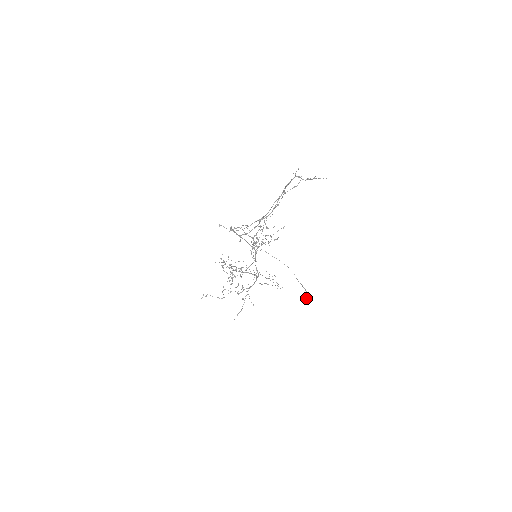
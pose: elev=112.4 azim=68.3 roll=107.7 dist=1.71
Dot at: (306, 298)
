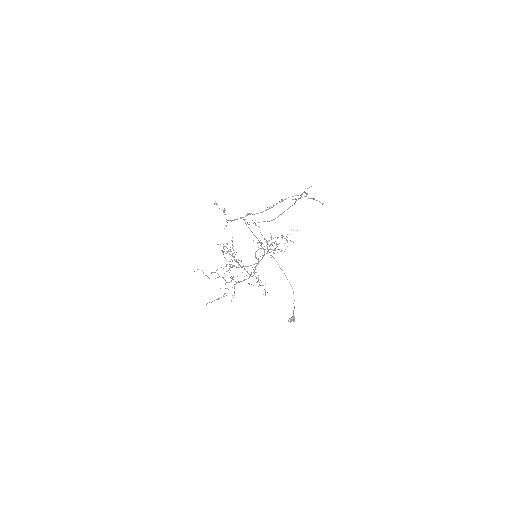
Dot at: (290, 321)
